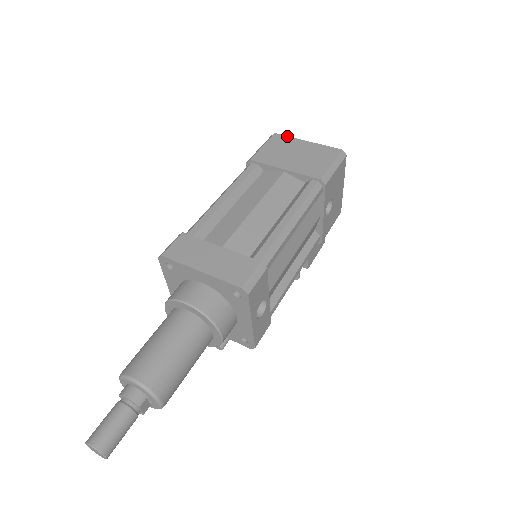
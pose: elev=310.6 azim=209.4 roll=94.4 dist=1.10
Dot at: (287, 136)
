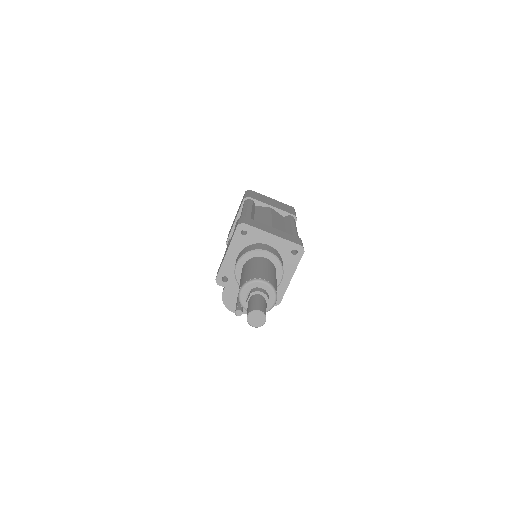
Dot at: (258, 193)
